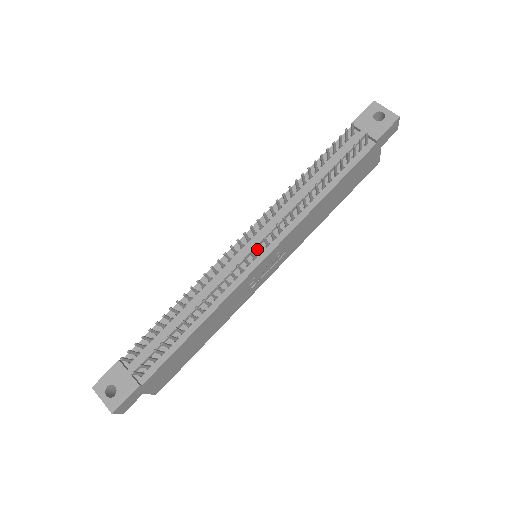
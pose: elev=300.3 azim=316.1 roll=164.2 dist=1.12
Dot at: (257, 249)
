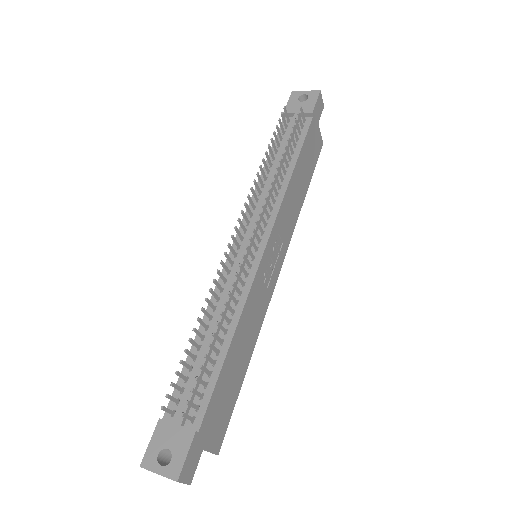
Dot at: (254, 241)
